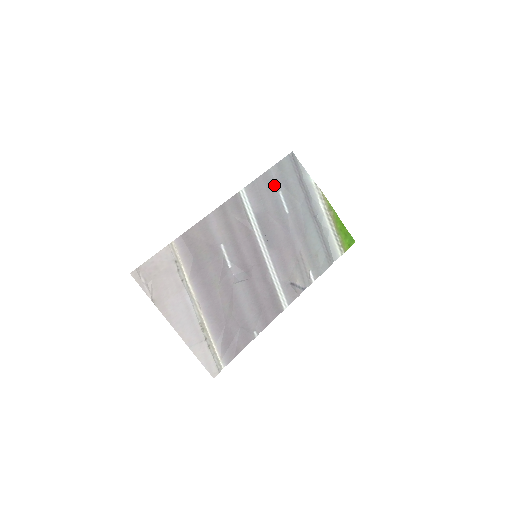
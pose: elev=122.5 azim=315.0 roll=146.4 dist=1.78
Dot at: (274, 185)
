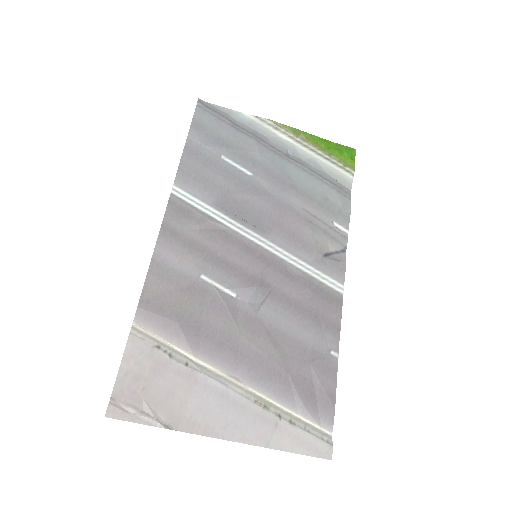
Dot at: (208, 154)
